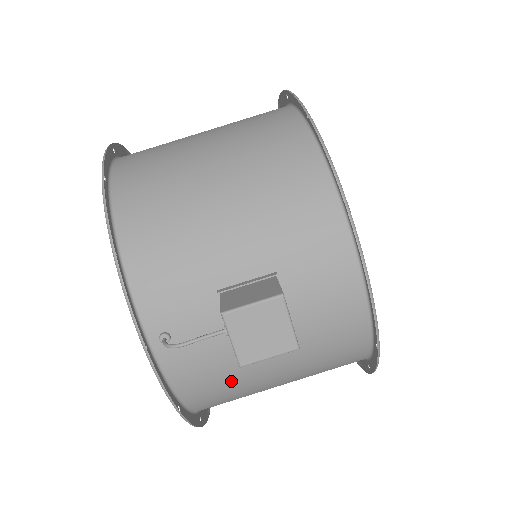
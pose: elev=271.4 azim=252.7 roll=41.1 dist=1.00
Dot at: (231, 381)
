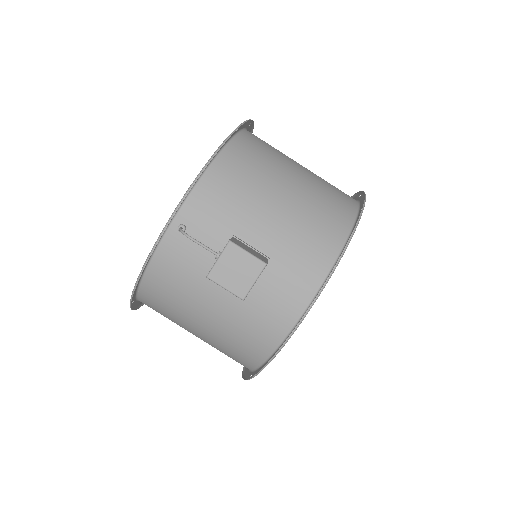
Dot at: (182, 291)
